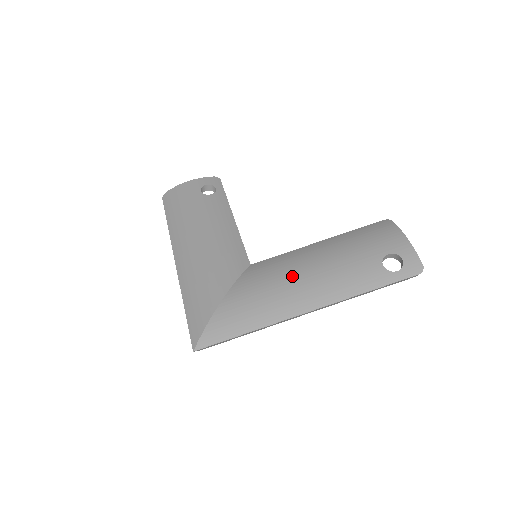
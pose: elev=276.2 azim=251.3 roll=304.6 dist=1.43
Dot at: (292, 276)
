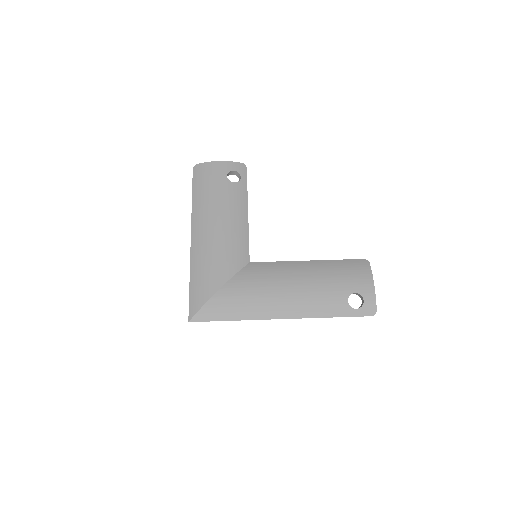
Dot at: (278, 286)
